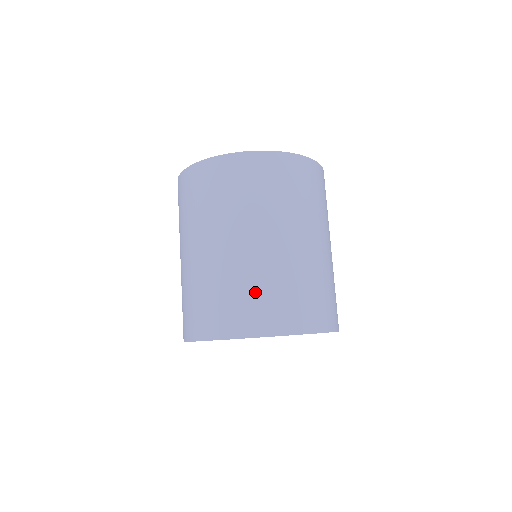
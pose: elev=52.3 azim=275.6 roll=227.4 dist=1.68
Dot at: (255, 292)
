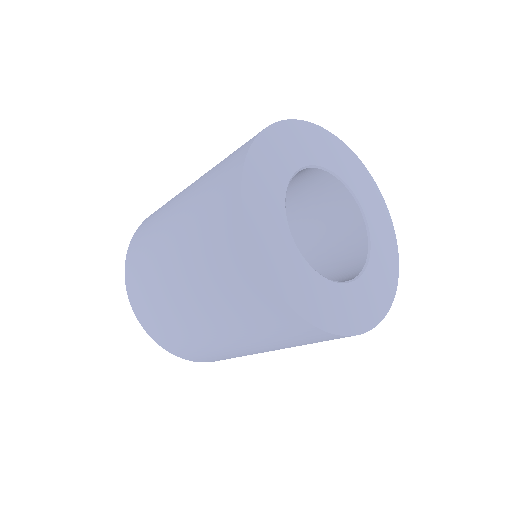
Dot at: occluded
